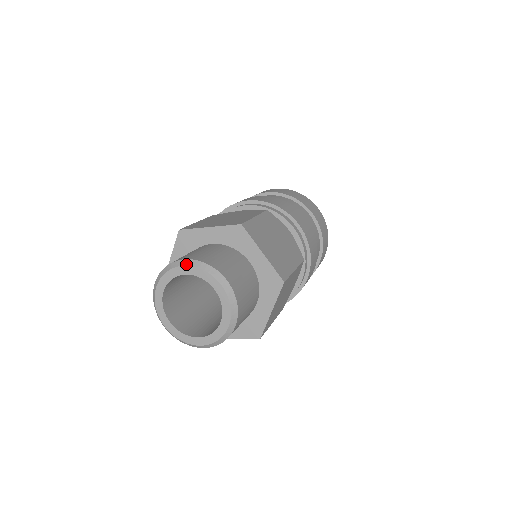
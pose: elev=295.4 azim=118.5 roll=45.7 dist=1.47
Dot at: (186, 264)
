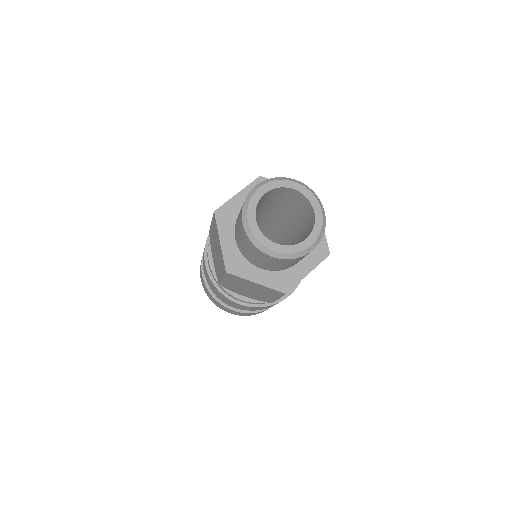
Dot at: (261, 185)
